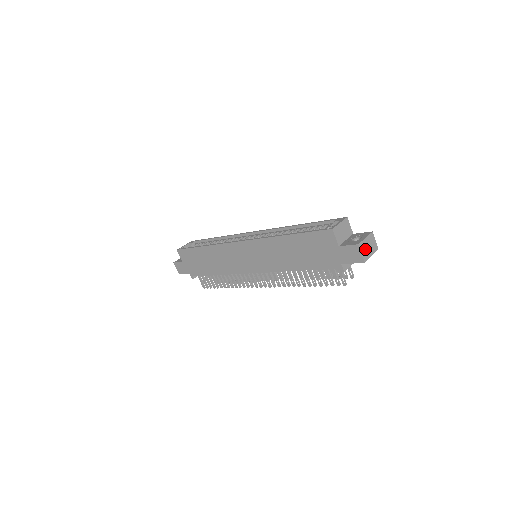
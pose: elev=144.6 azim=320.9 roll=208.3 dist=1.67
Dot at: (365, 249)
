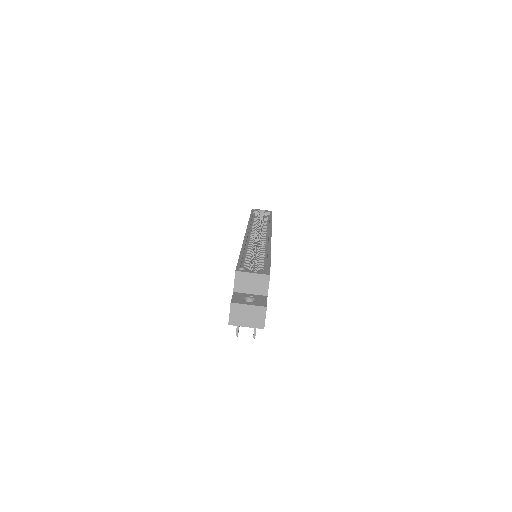
Dot at: (240, 314)
